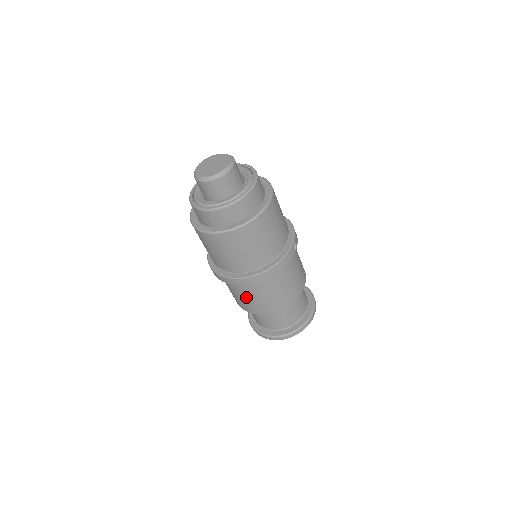
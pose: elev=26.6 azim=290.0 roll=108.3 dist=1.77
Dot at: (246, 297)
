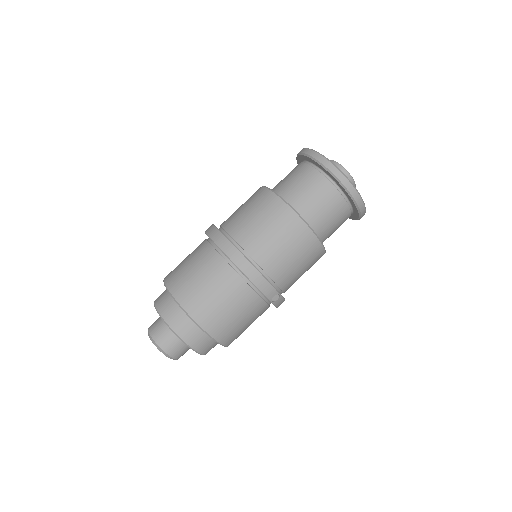
Dot at: occluded
